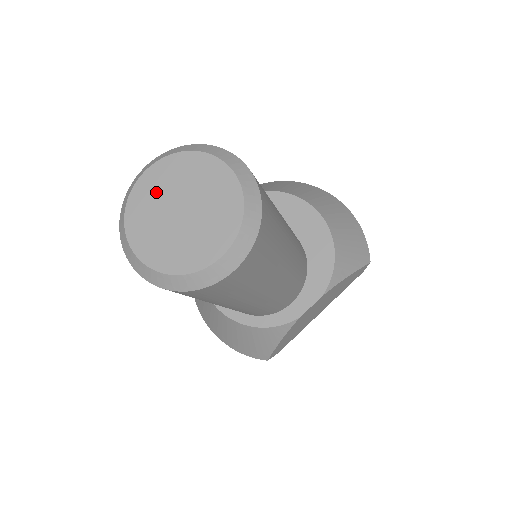
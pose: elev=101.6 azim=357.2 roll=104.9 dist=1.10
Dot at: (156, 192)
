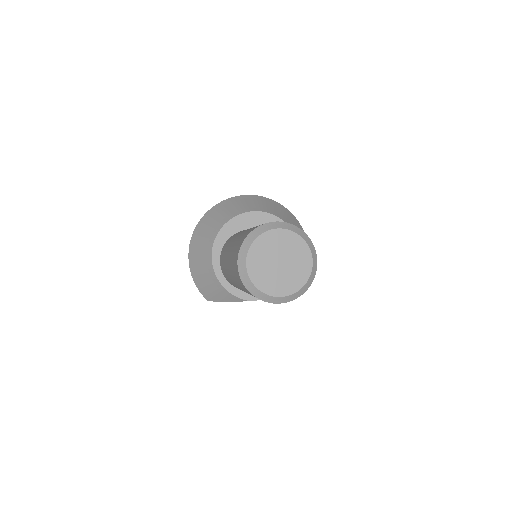
Dot at: (275, 243)
